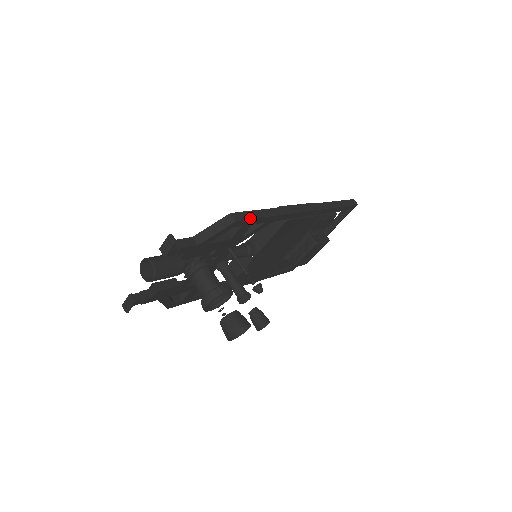
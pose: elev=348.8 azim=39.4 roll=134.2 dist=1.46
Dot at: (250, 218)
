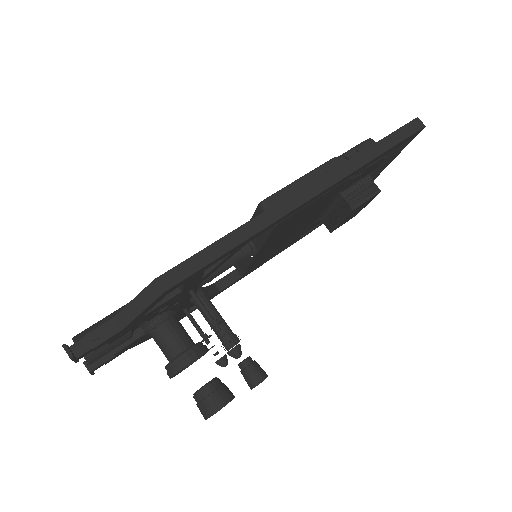
Dot at: (192, 273)
